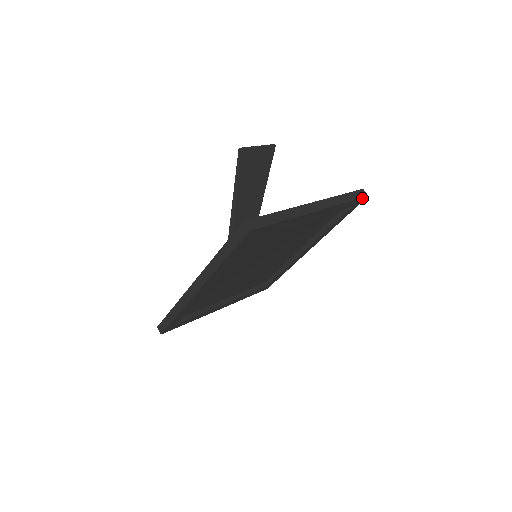
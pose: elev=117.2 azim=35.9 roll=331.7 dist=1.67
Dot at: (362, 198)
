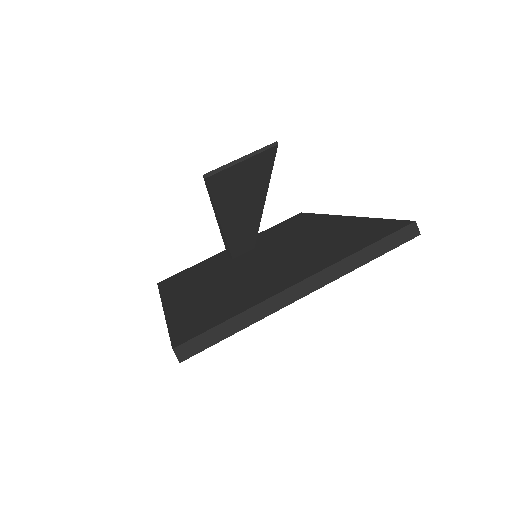
Dot at: (407, 240)
